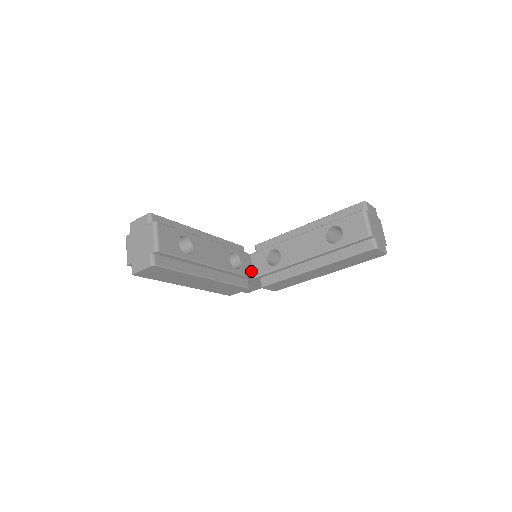
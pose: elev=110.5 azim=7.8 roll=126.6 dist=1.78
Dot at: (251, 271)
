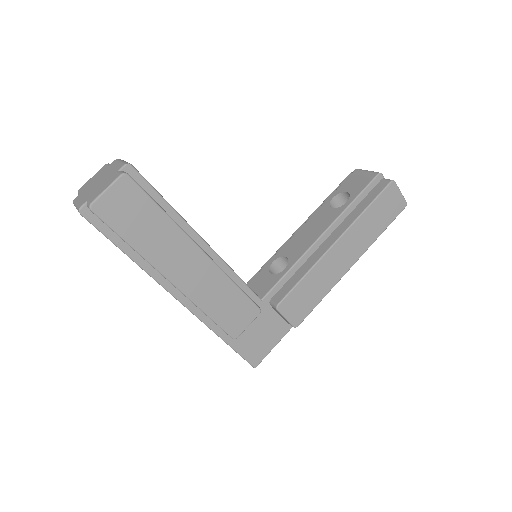
Dot at: occluded
